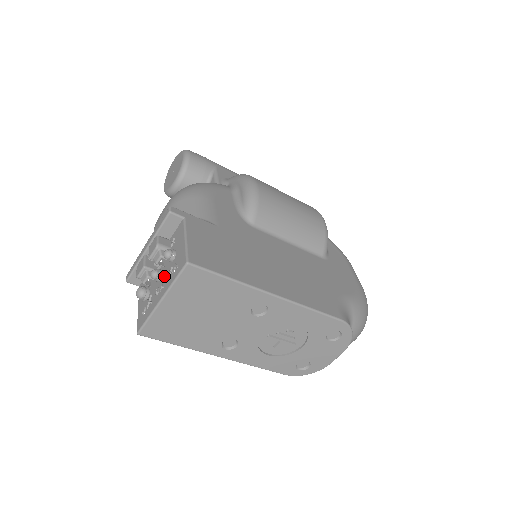
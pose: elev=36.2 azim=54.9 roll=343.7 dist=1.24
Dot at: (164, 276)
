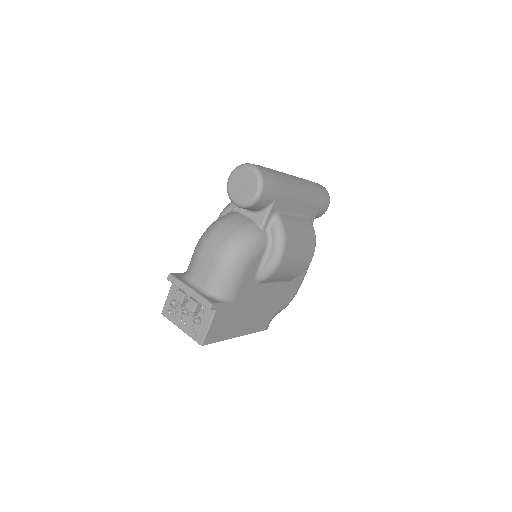
Dot at: (189, 320)
